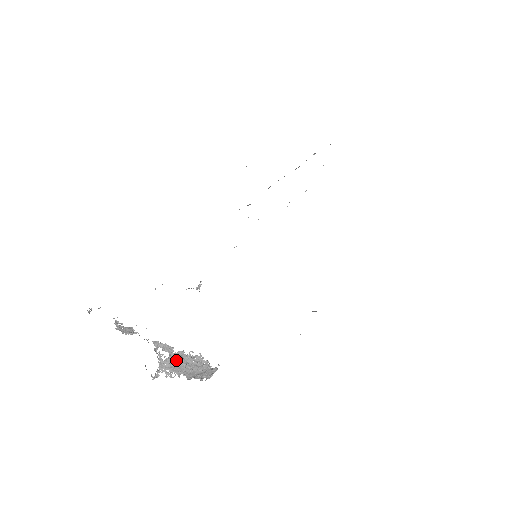
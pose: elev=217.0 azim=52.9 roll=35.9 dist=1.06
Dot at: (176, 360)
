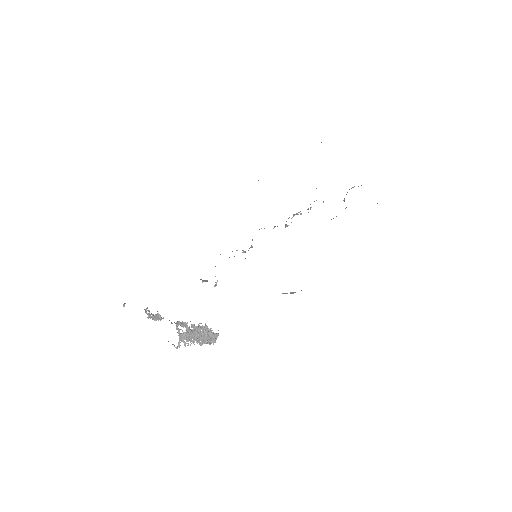
Dot at: (190, 332)
